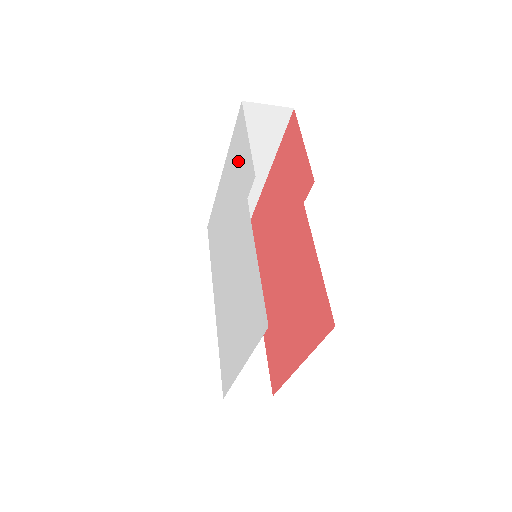
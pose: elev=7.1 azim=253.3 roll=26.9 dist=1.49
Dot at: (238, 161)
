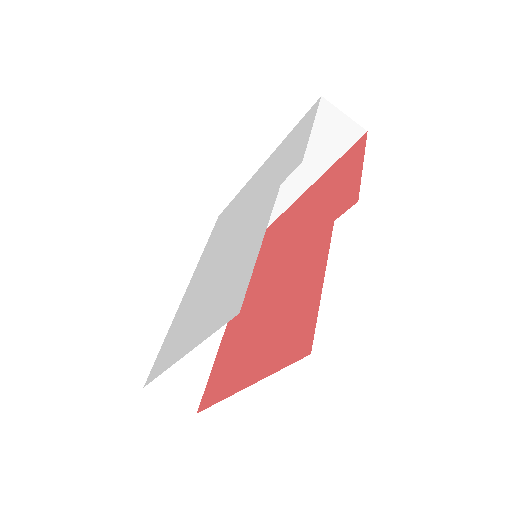
Dot at: (288, 150)
